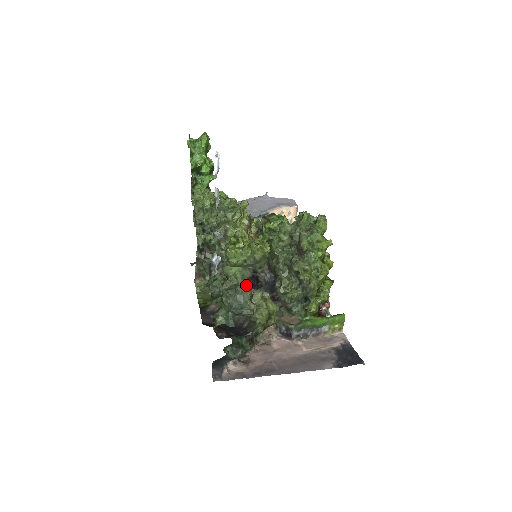
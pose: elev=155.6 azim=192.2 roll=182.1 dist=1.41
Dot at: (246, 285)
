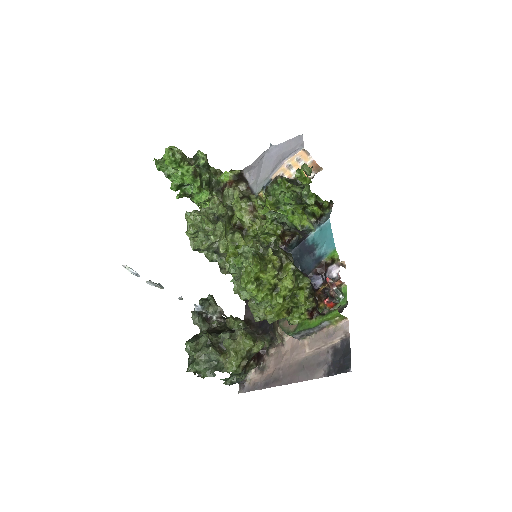
Dot at: occluded
